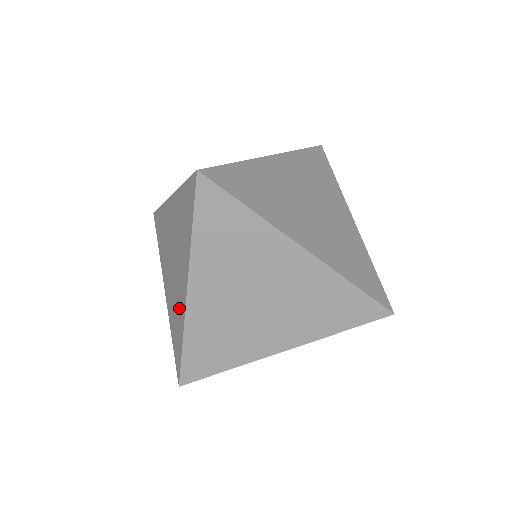
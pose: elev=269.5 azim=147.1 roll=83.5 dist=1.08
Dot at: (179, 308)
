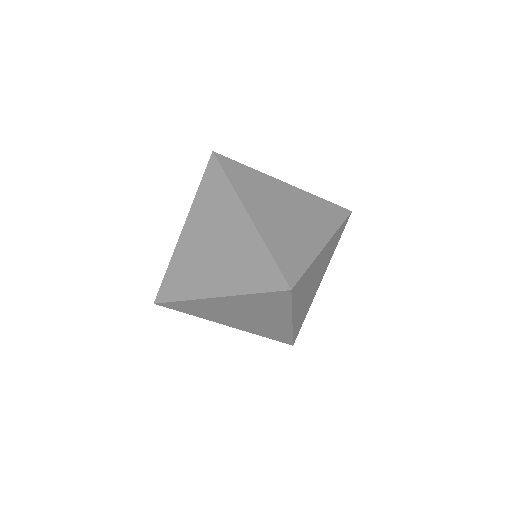
Dot at: (247, 246)
